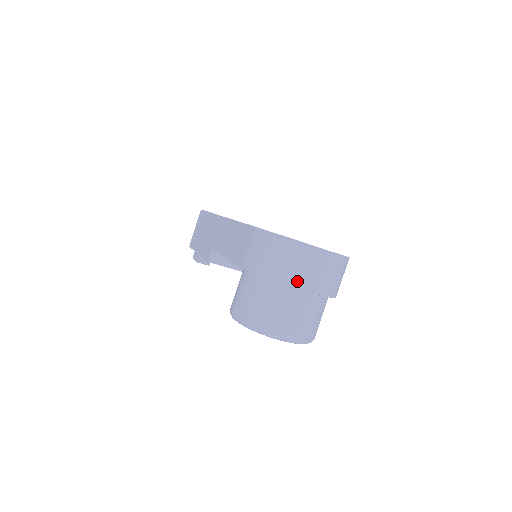
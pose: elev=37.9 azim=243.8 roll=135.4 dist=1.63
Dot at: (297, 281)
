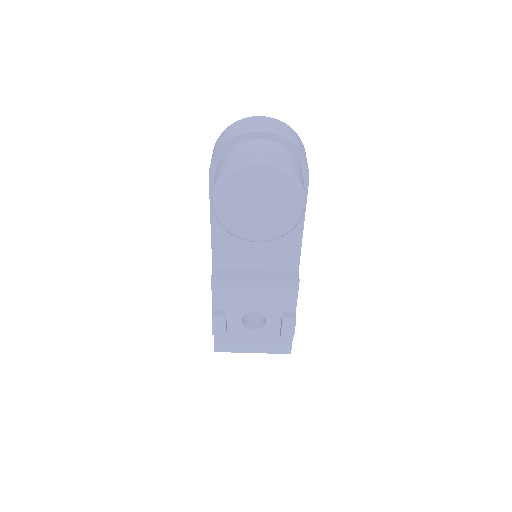
Dot at: (247, 130)
